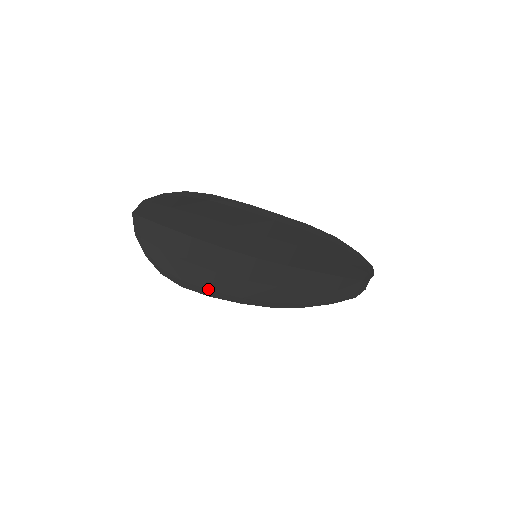
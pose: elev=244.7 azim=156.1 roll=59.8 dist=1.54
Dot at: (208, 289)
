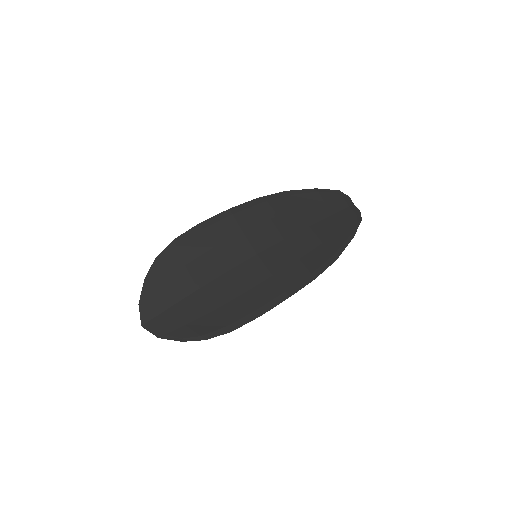
Dot at: (253, 311)
